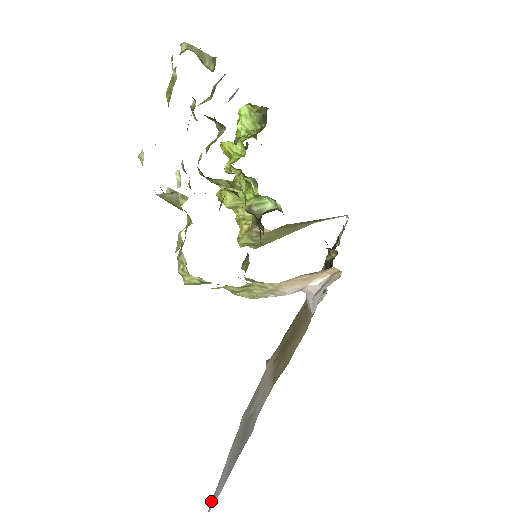
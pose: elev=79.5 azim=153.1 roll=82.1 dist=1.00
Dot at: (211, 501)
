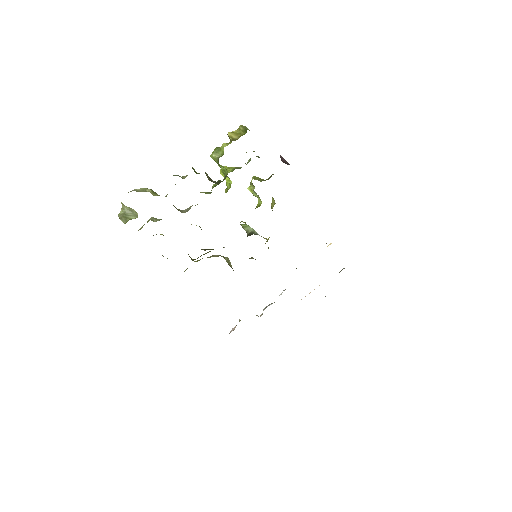
Dot at: occluded
